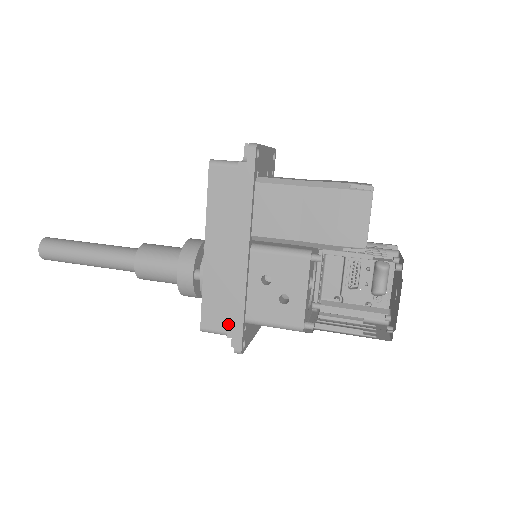
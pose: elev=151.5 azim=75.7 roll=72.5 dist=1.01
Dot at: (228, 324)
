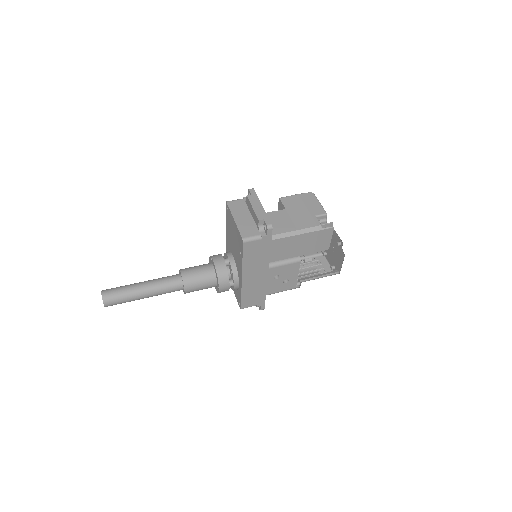
Dot at: (257, 302)
